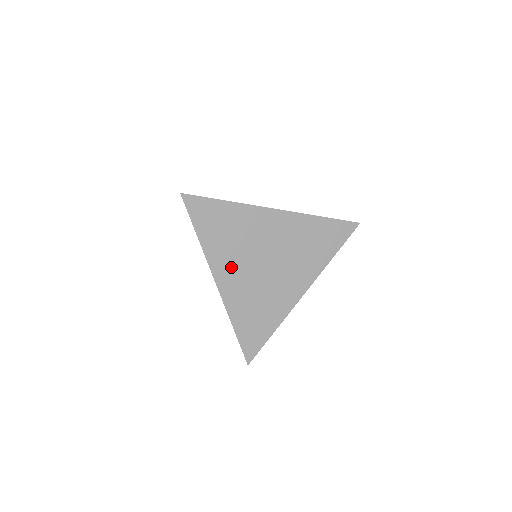
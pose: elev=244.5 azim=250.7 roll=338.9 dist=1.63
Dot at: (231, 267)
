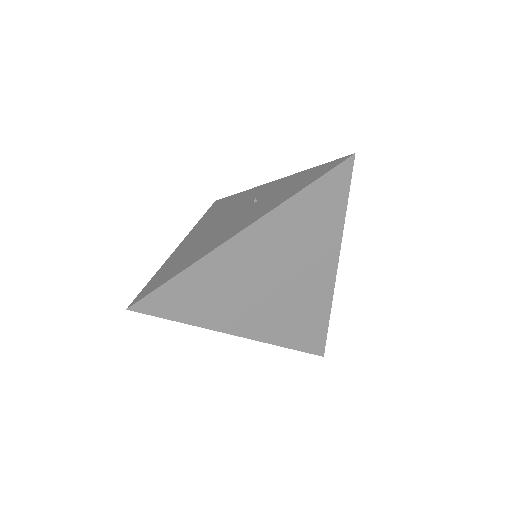
Dot at: (241, 314)
